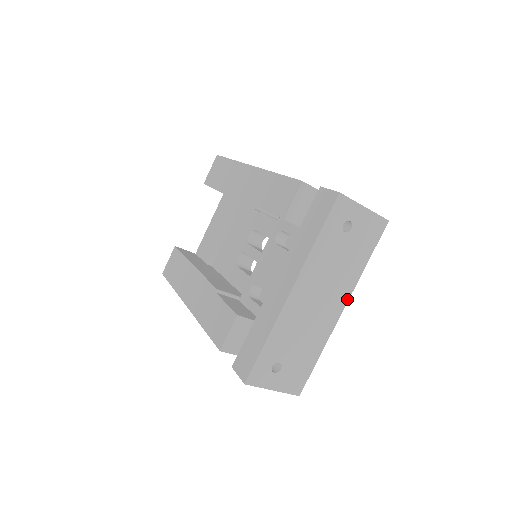
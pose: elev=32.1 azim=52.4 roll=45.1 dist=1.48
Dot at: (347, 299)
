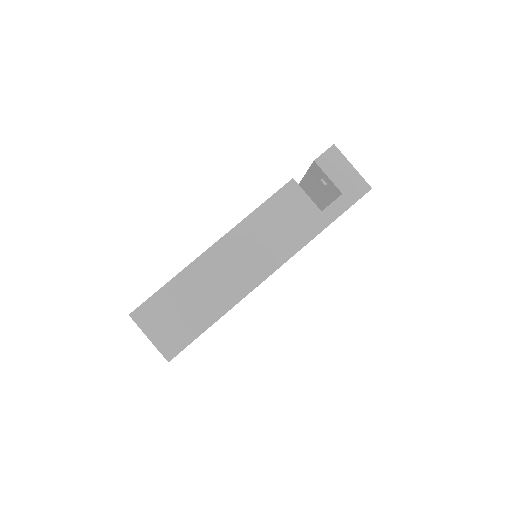
Dot at: occluded
